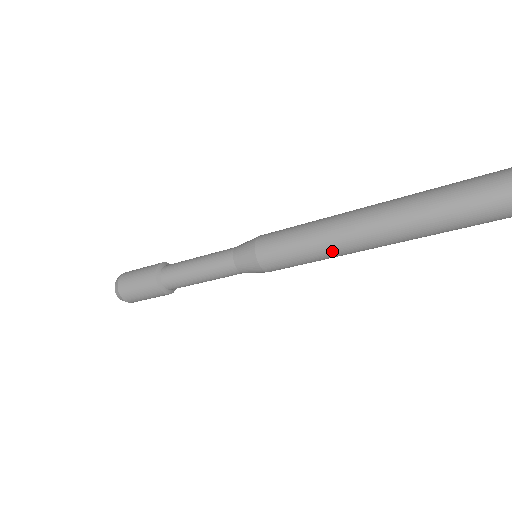
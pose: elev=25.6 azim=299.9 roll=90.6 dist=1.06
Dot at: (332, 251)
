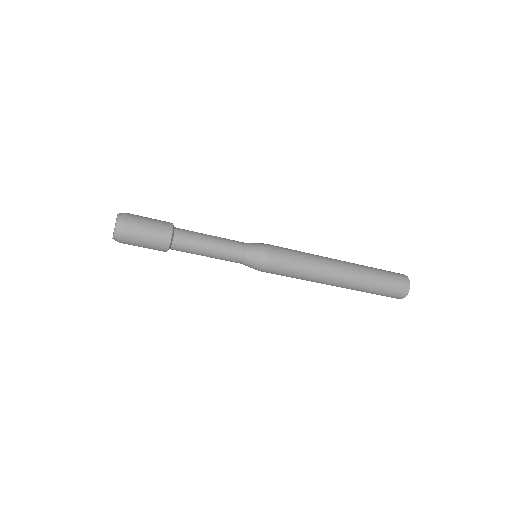
Dot at: (317, 268)
